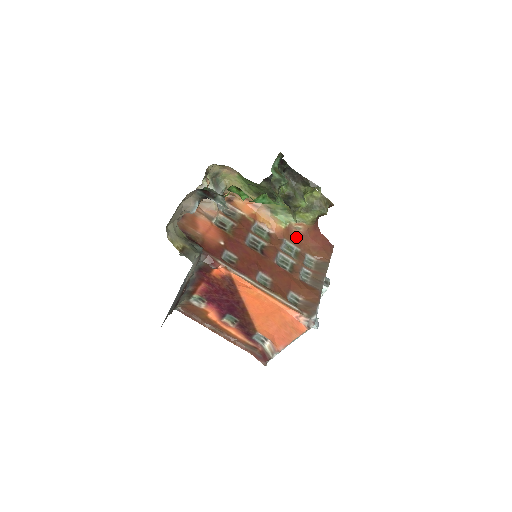
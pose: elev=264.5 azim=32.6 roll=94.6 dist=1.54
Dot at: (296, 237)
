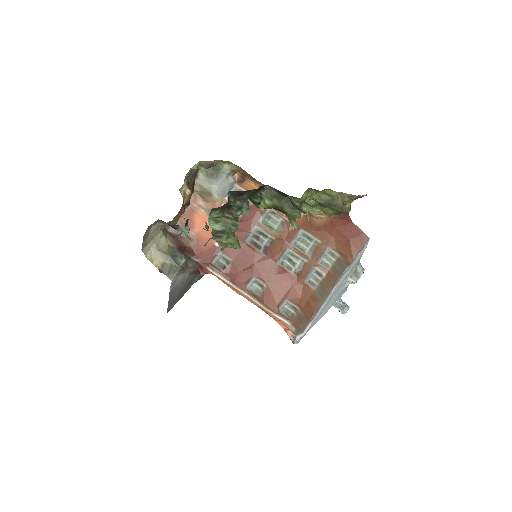
Dot at: (317, 227)
